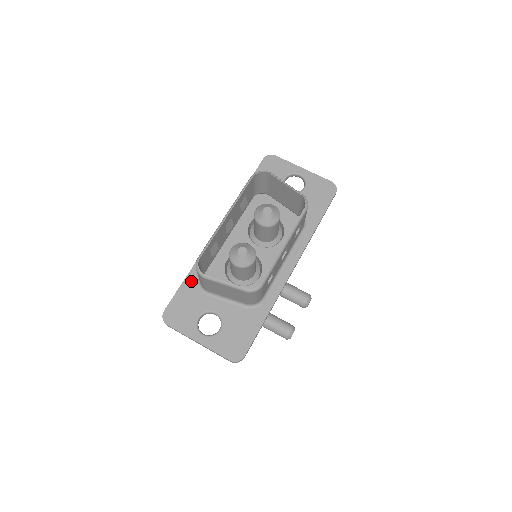
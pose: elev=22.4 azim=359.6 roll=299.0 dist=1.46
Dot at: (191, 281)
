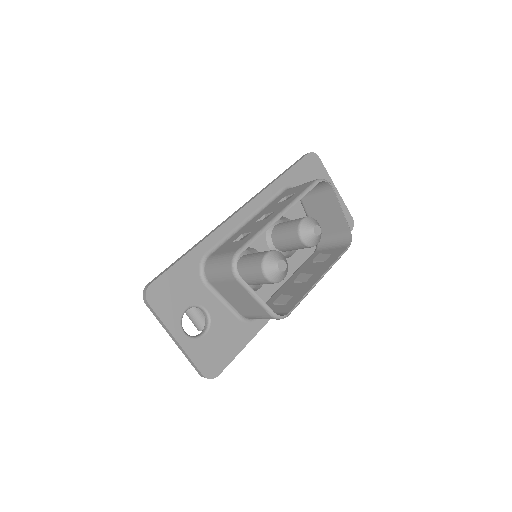
Dot at: (193, 259)
